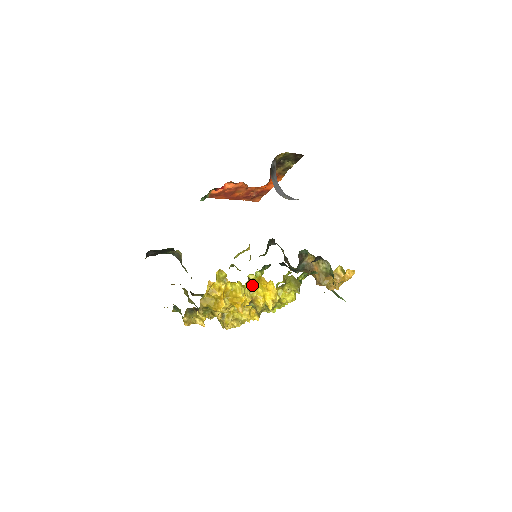
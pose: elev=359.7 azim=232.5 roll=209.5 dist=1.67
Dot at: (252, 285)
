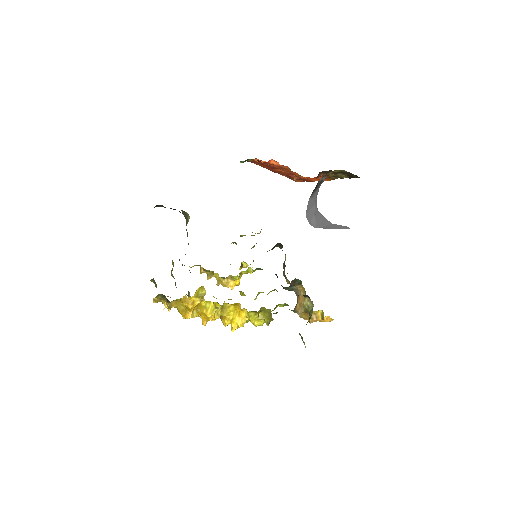
Dot at: (227, 306)
